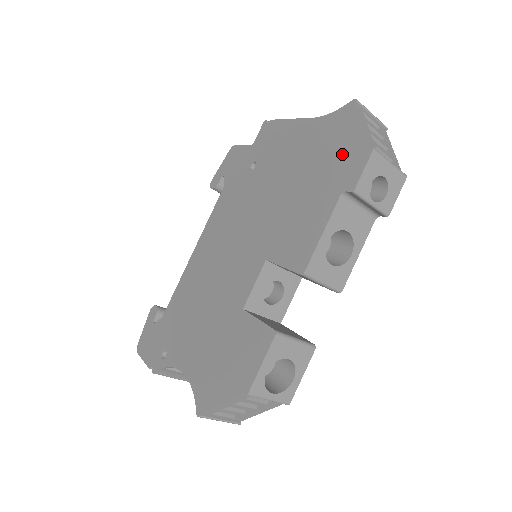
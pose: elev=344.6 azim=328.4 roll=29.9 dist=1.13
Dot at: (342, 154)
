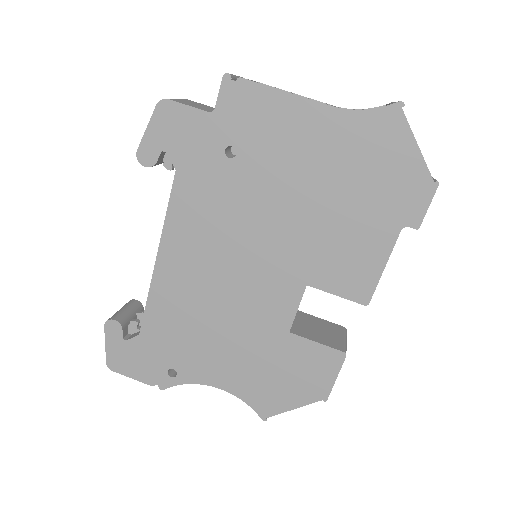
Dot at: (395, 179)
